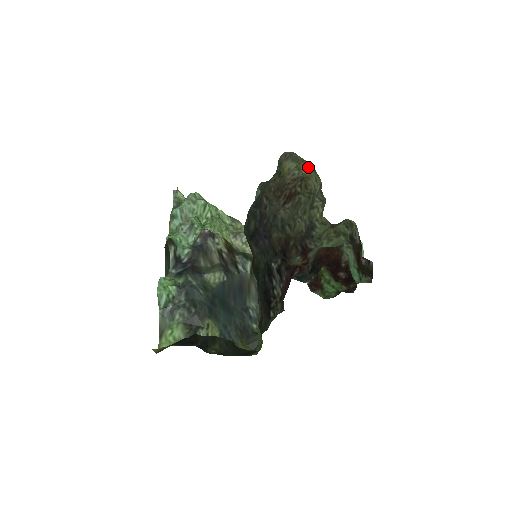
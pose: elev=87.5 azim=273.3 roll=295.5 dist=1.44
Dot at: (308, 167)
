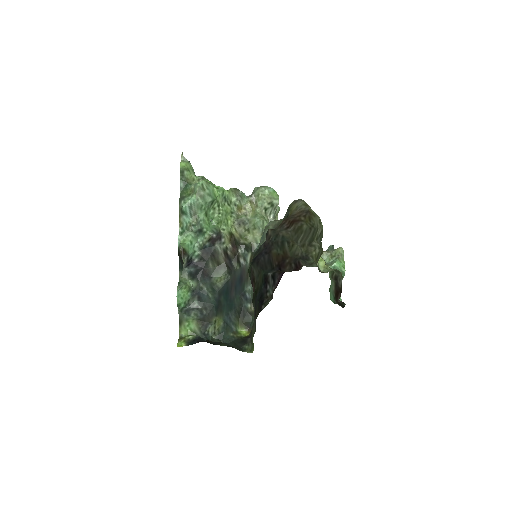
Dot at: occluded
